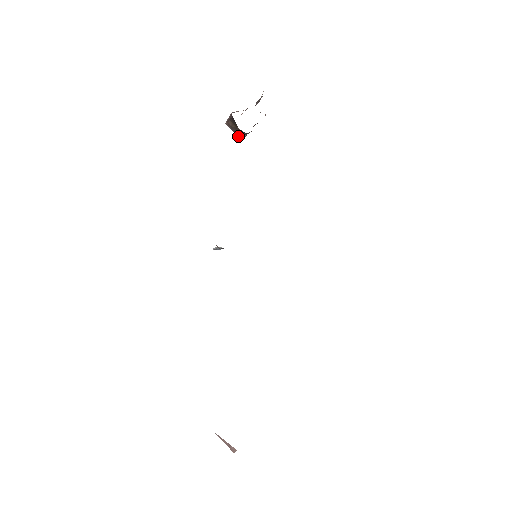
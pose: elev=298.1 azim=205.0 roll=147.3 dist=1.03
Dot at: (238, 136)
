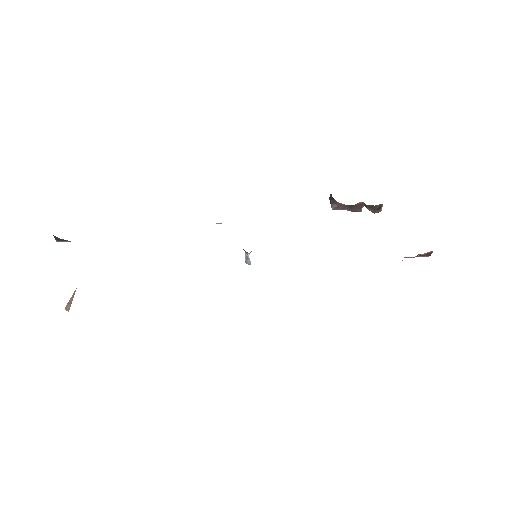
Dot at: (331, 206)
